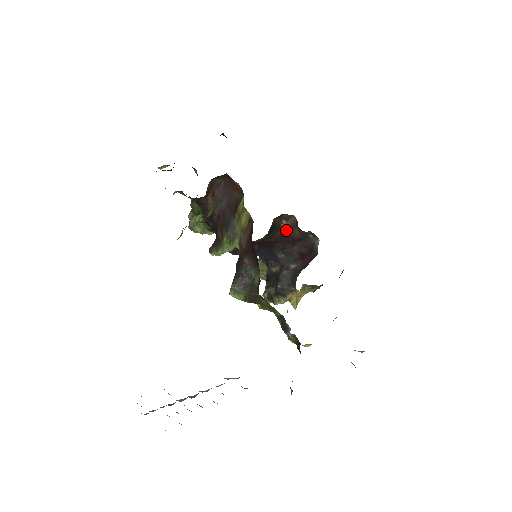
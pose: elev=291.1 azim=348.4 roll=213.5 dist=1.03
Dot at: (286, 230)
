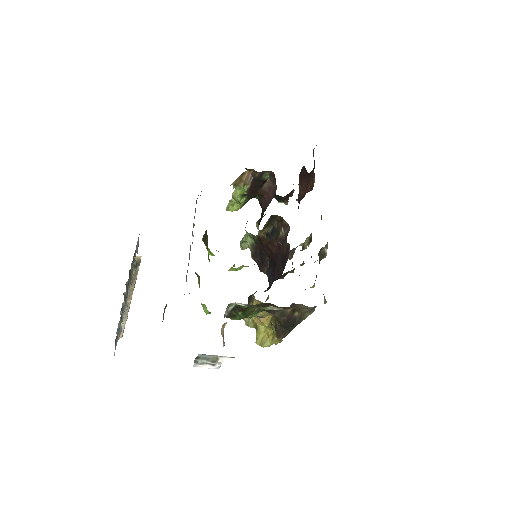
Dot at: (282, 241)
